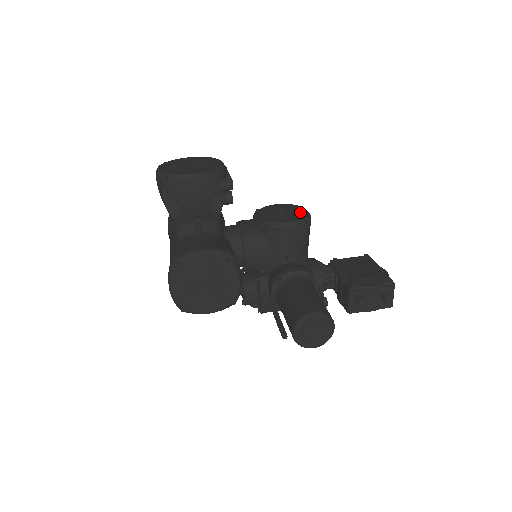
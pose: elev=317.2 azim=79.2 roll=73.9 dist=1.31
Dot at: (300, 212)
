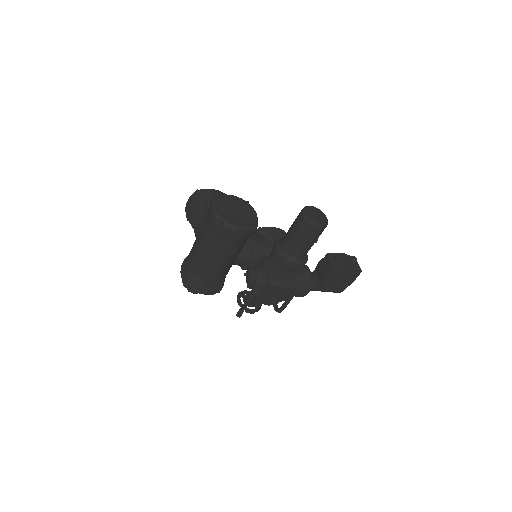
Dot at: occluded
